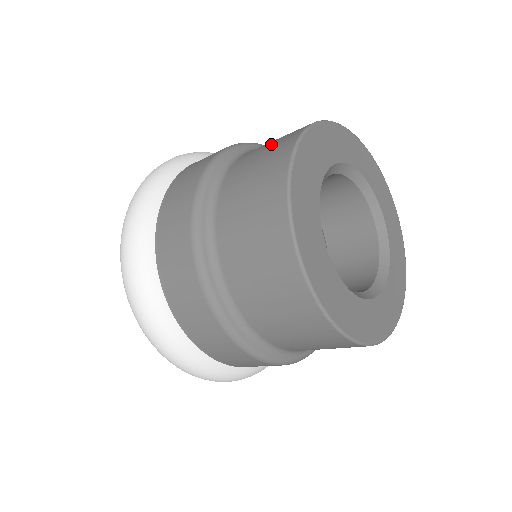
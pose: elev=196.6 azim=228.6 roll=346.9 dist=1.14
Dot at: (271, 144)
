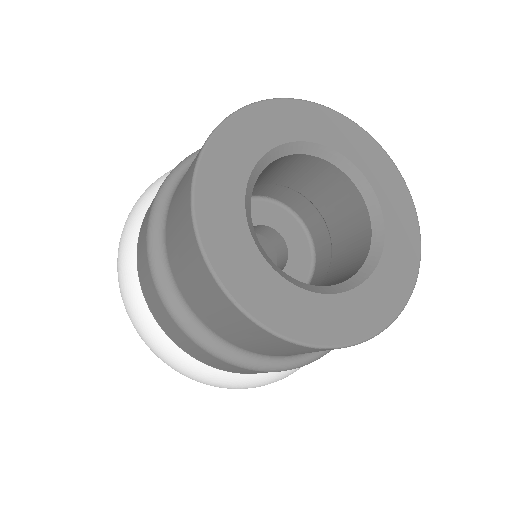
Dot at: (179, 239)
